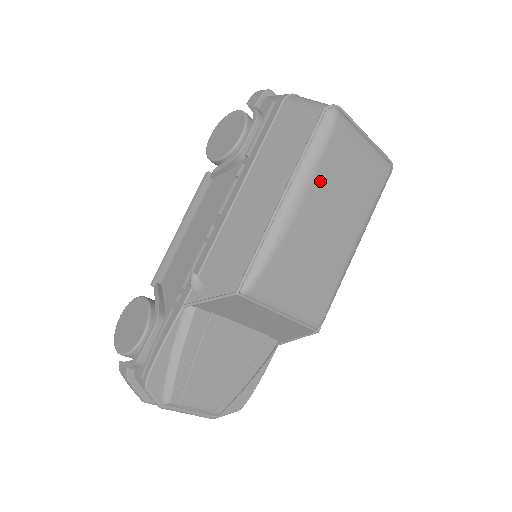
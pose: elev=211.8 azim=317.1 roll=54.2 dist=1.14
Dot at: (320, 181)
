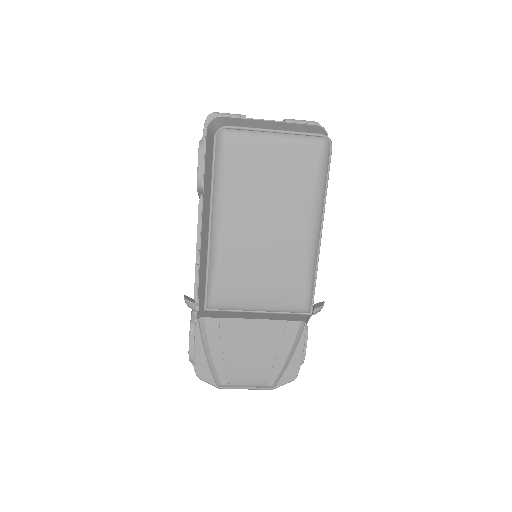
Dot at: (236, 198)
